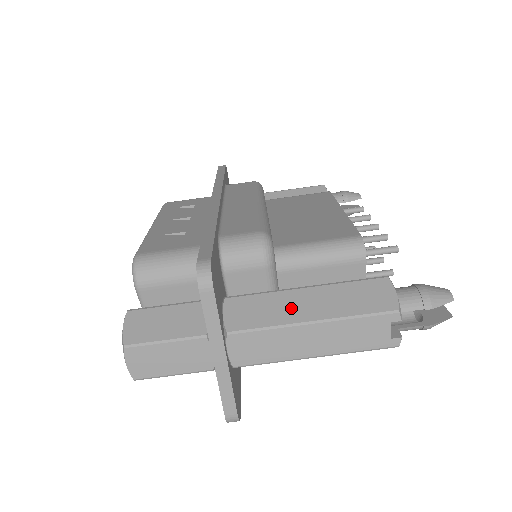
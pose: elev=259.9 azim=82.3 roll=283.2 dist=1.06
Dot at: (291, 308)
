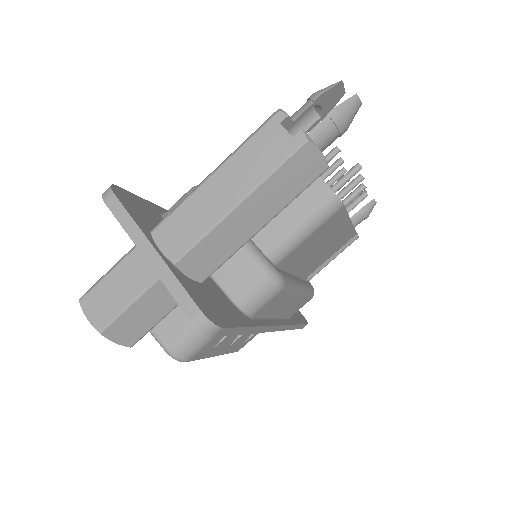
Dot at: occluded
